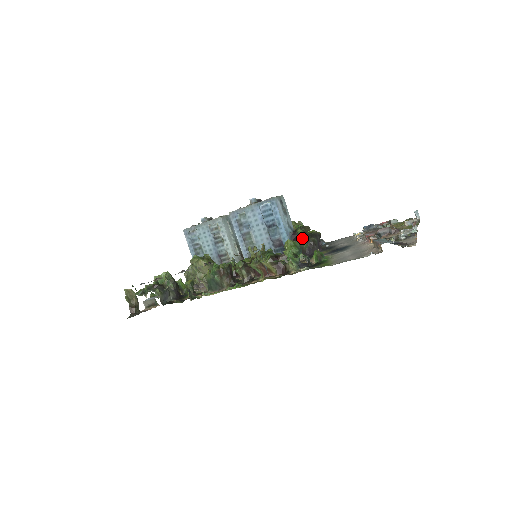
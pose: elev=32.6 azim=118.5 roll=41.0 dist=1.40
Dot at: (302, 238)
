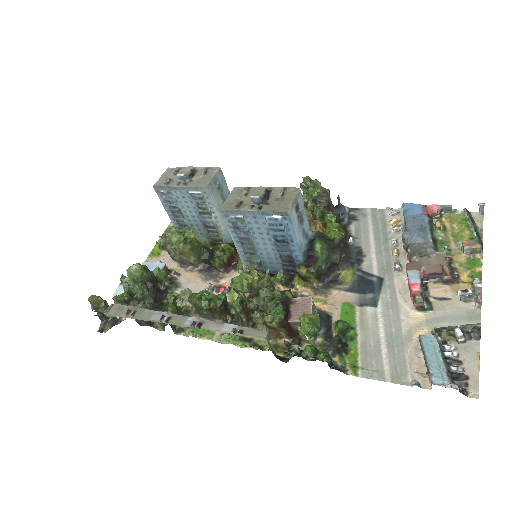
Dot at: (321, 259)
